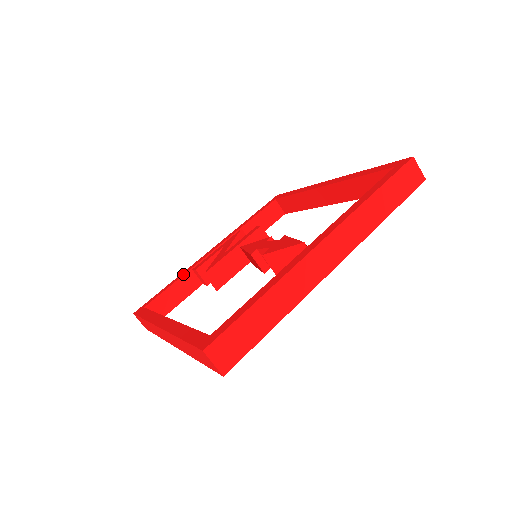
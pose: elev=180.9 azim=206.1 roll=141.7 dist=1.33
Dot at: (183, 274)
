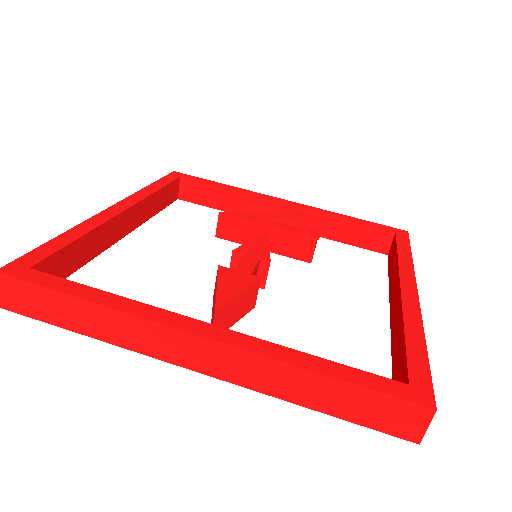
Dot at: (237, 190)
